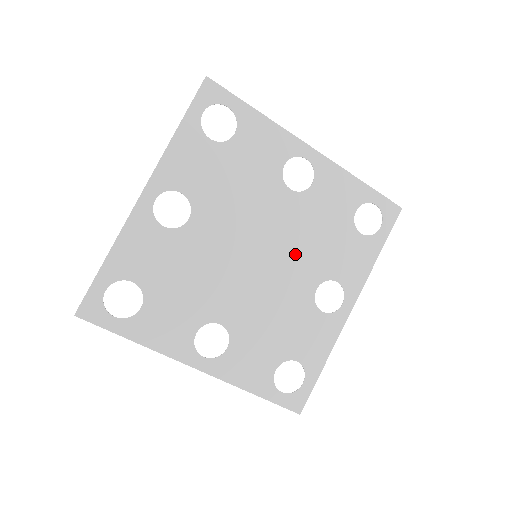
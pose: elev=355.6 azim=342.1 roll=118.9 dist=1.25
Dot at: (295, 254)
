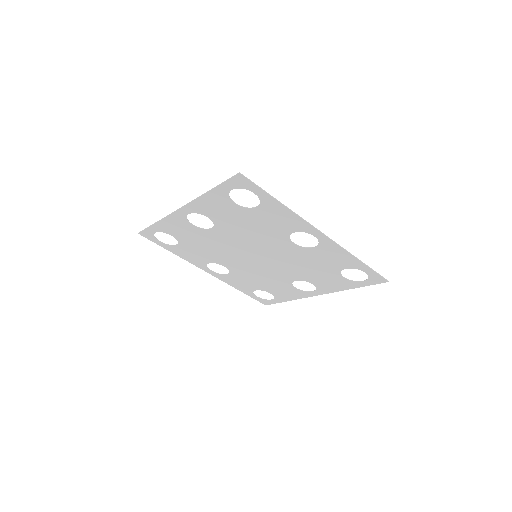
Dot at: (285, 265)
